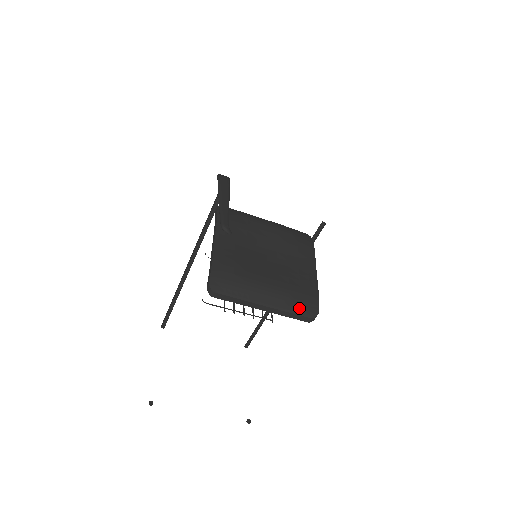
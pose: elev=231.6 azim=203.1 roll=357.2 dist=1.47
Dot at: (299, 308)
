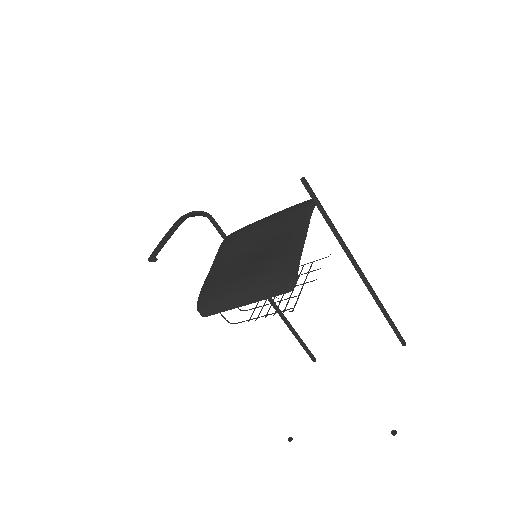
Dot at: (271, 283)
